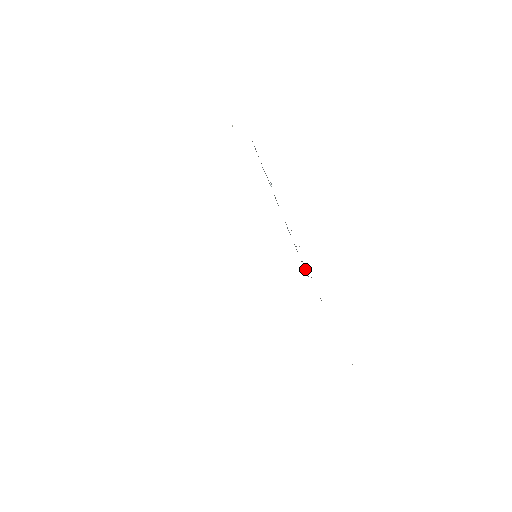
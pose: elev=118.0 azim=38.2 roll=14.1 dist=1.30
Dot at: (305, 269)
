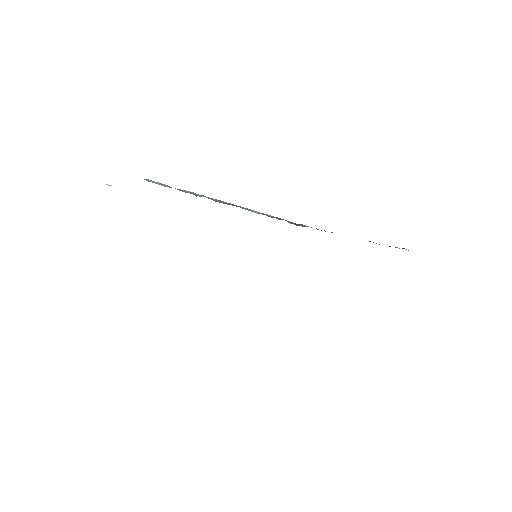
Dot at: (302, 225)
